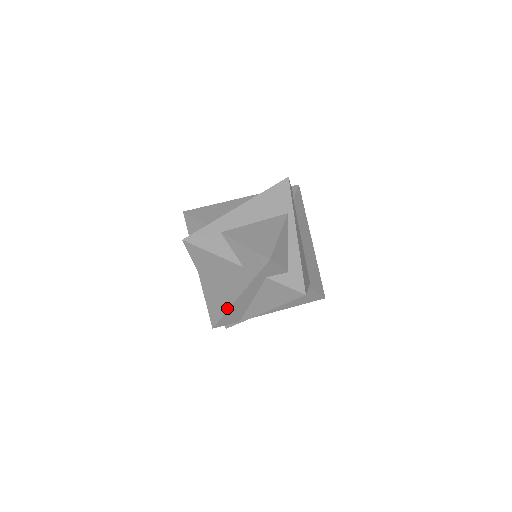
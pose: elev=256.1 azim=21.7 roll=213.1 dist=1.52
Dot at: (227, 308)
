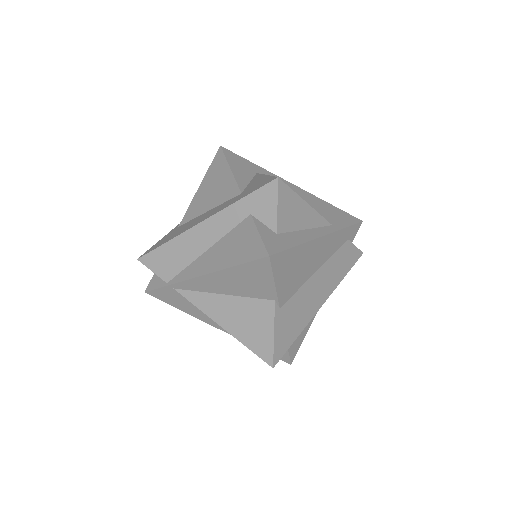
Dot at: (177, 235)
